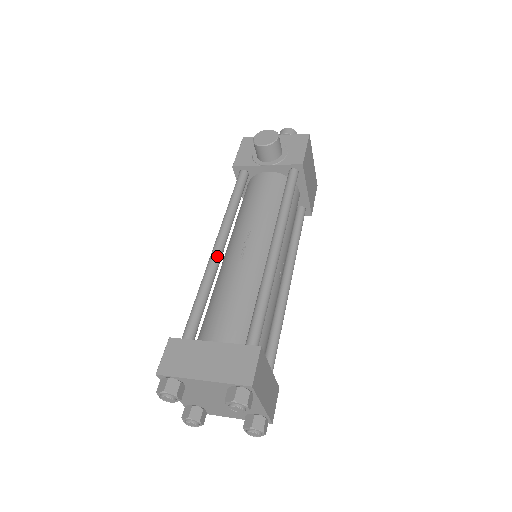
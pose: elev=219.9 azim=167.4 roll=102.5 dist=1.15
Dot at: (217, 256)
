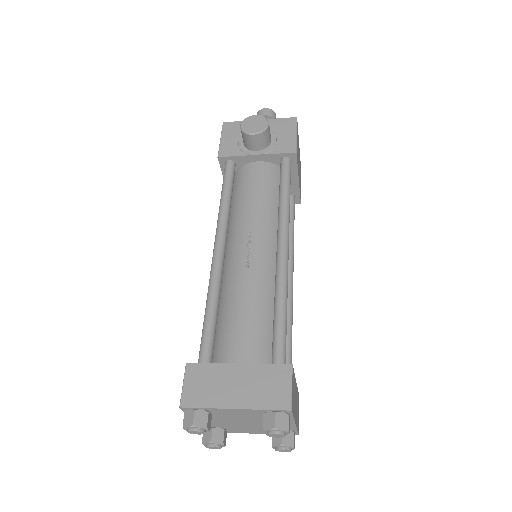
Dot at: (220, 262)
